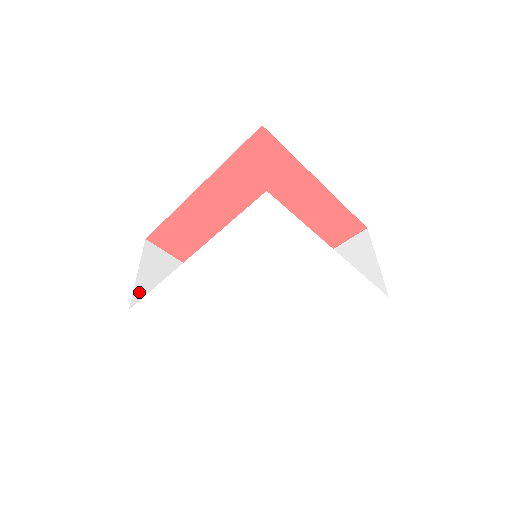
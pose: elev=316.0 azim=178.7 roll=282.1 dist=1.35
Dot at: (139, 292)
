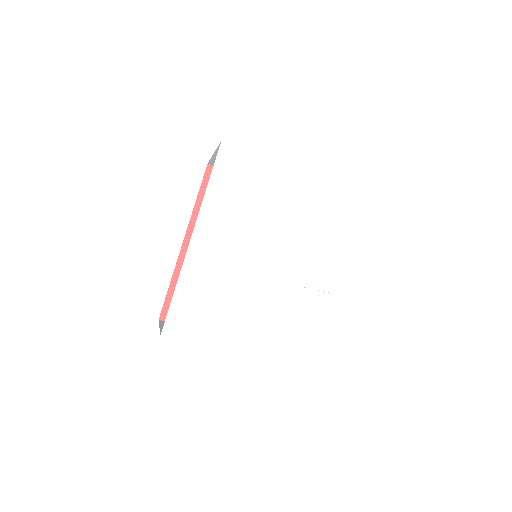
Dot at: occluded
